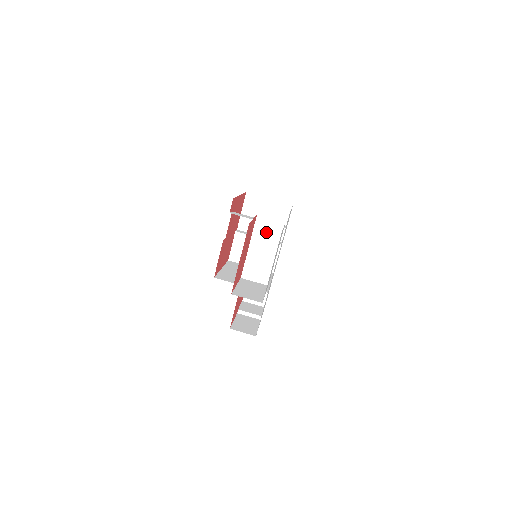
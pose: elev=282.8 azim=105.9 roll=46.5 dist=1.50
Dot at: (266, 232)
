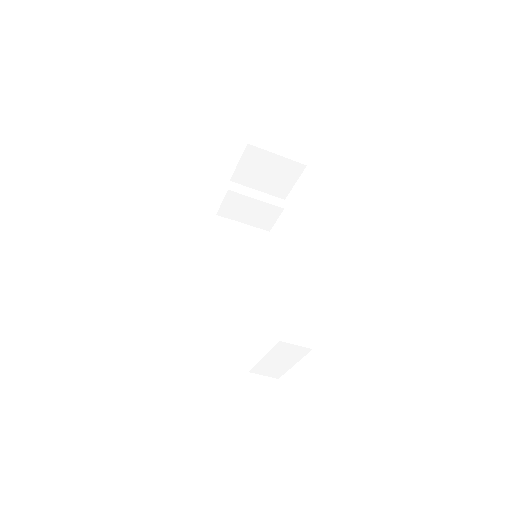
Dot at: (287, 352)
